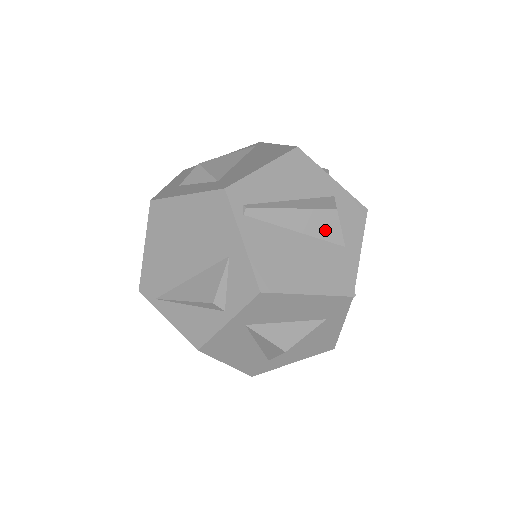
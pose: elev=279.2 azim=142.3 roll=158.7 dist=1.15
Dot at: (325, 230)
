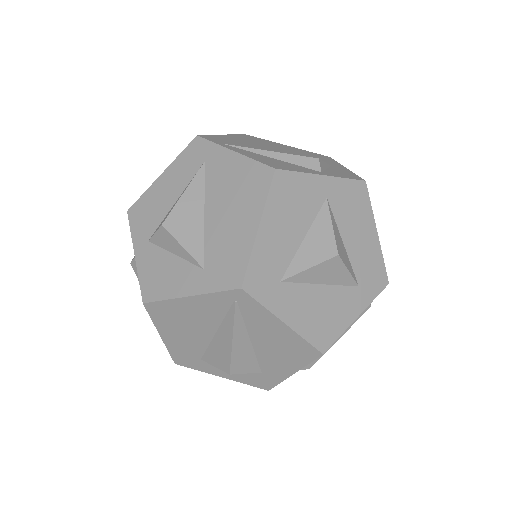
Dot at: occluded
